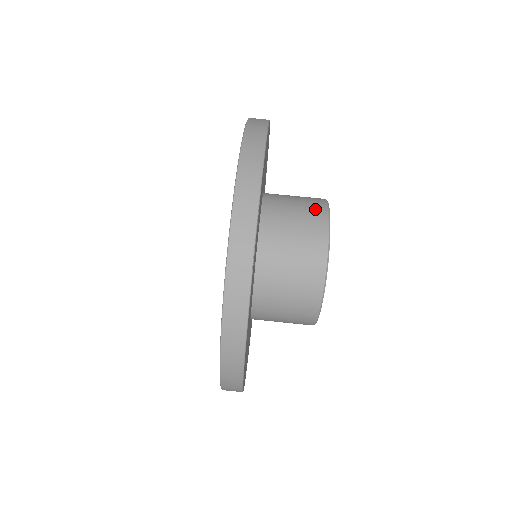
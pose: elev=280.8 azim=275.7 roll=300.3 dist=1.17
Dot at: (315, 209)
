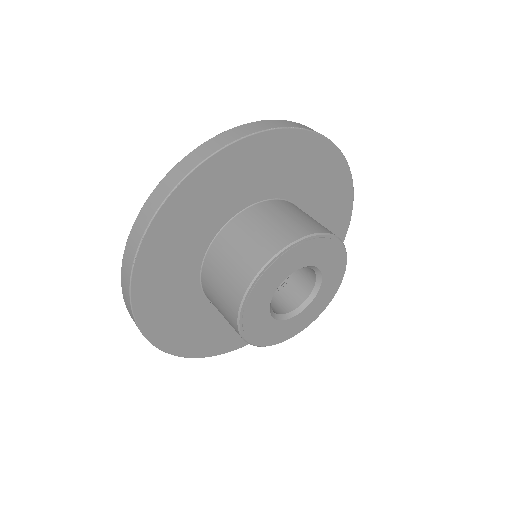
Dot at: (275, 239)
